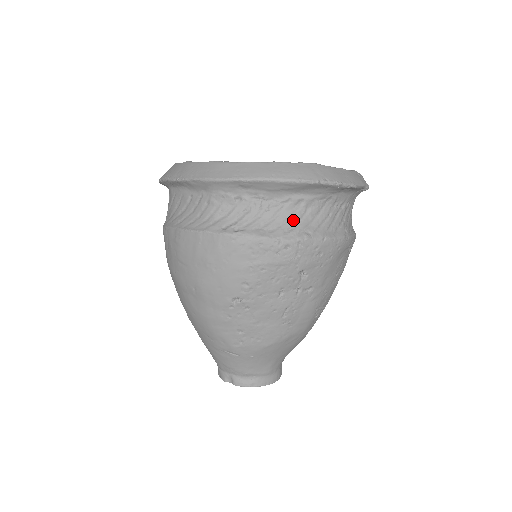
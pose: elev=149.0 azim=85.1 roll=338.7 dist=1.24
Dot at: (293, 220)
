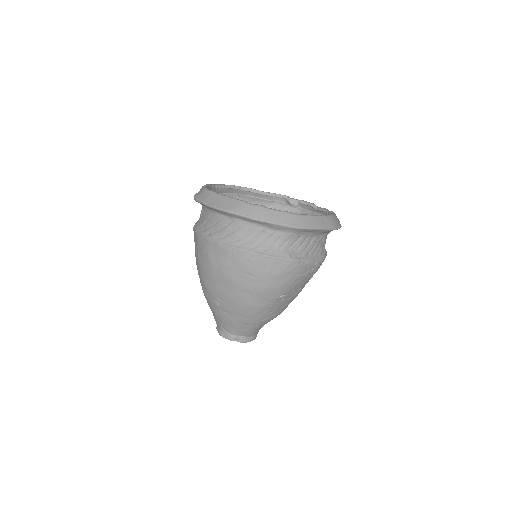
Dot at: (319, 248)
